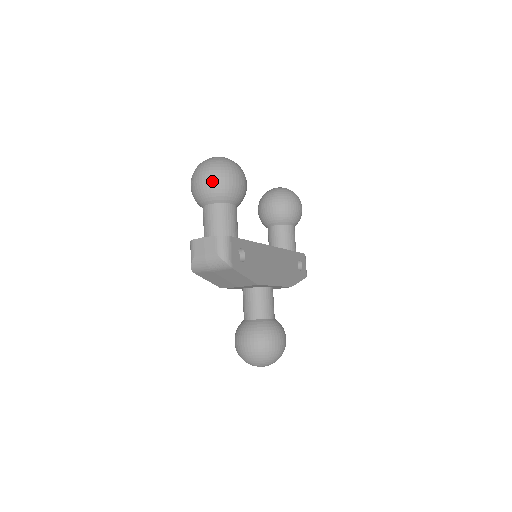
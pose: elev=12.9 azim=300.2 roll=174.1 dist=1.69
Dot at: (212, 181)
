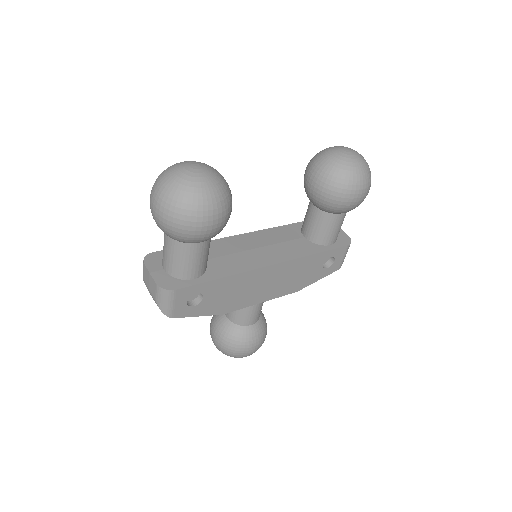
Dot at: (161, 221)
